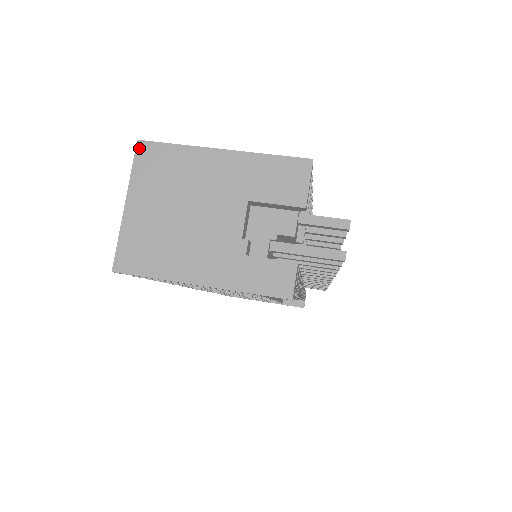
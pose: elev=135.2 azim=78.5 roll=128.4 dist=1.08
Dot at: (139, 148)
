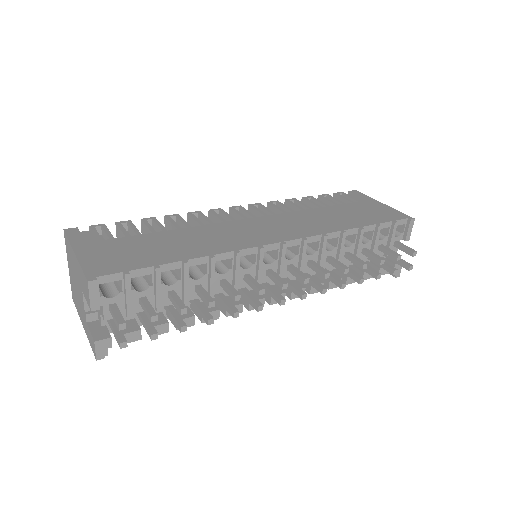
Dot at: (64, 235)
